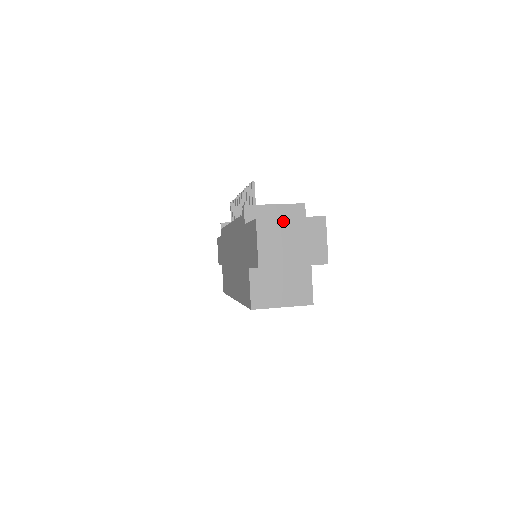
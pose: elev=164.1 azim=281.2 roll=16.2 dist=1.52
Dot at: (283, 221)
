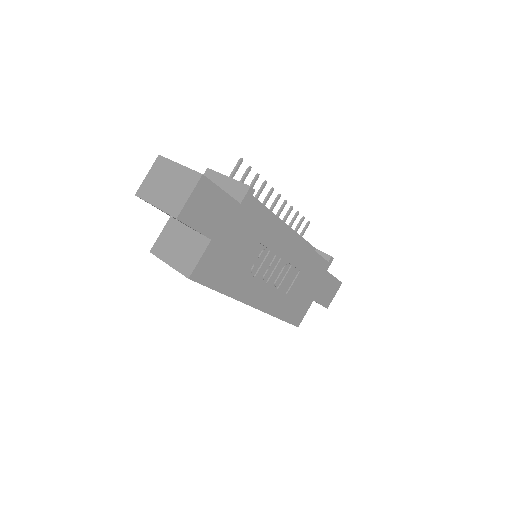
Dot at: (173, 164)
